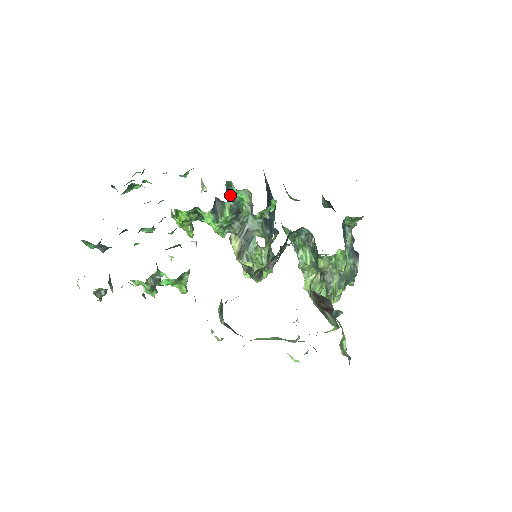
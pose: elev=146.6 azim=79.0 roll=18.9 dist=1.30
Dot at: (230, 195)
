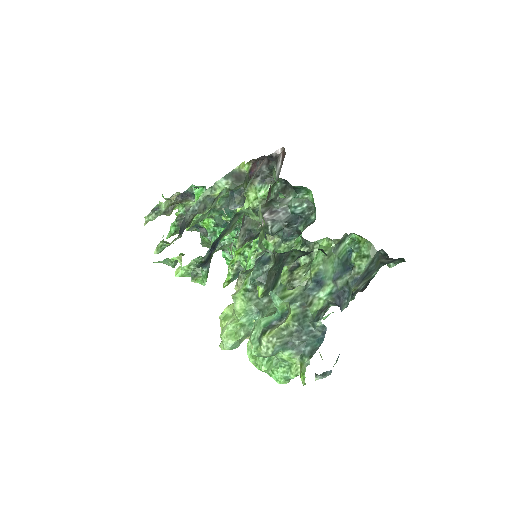
Dot at: occluded
